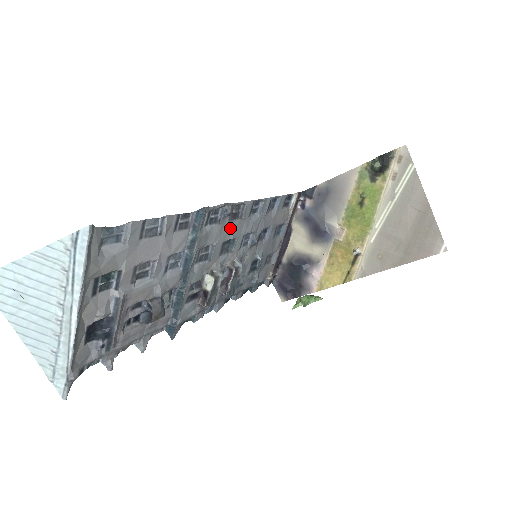
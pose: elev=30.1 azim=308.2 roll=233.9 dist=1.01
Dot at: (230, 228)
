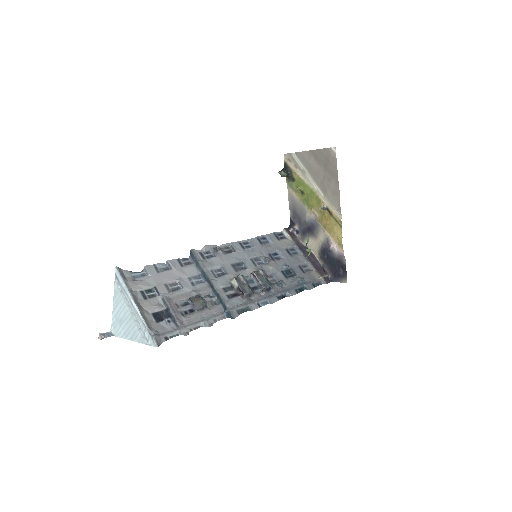
Dot at: (230, 257)
